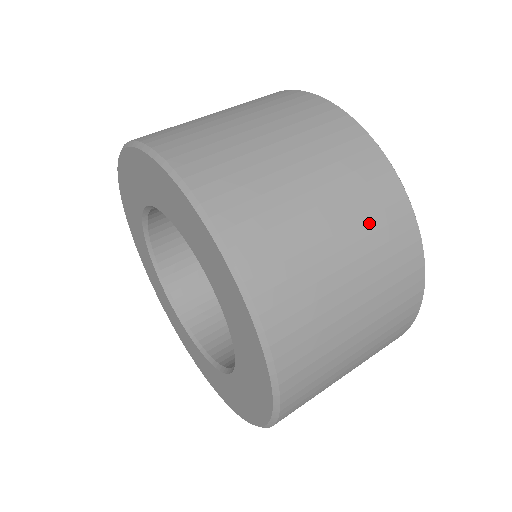
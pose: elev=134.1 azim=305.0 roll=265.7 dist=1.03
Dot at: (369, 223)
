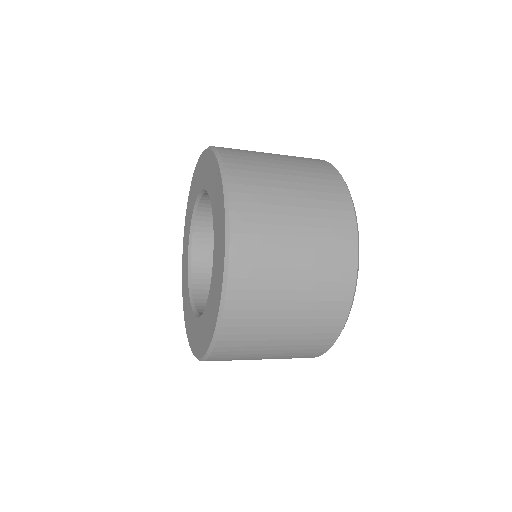
Dot at: (295, 157)
